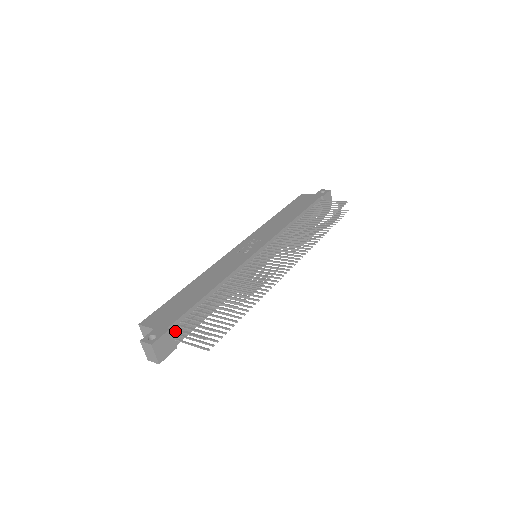
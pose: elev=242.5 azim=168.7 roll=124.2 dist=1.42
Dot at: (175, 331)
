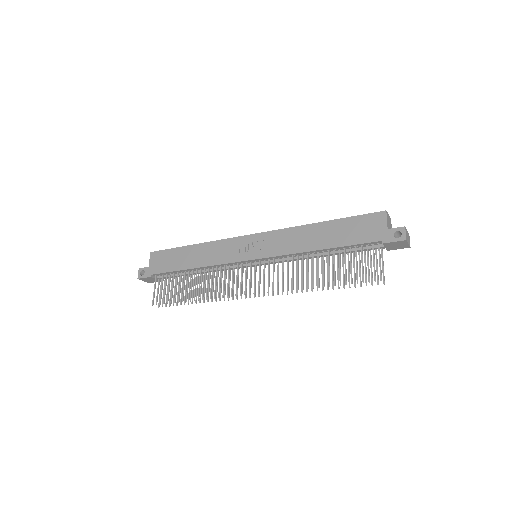
Dot at: (159, 276)
